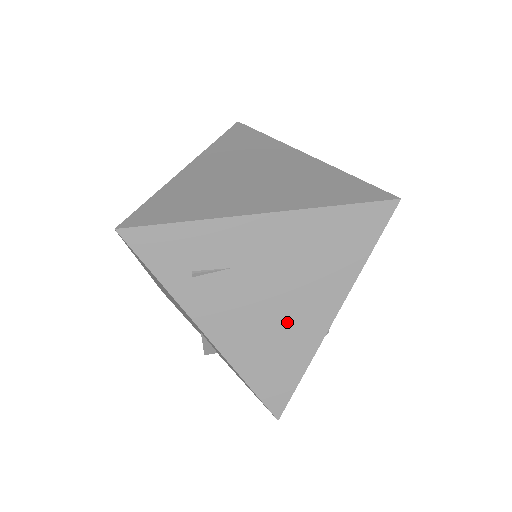
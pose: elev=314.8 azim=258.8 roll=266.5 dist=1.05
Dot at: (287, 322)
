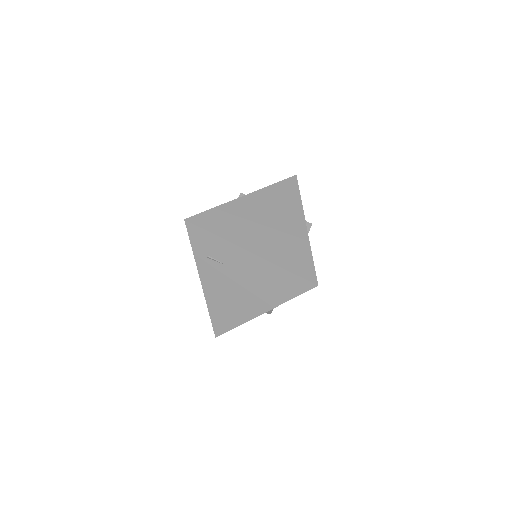
Dot at: (240, 302)
